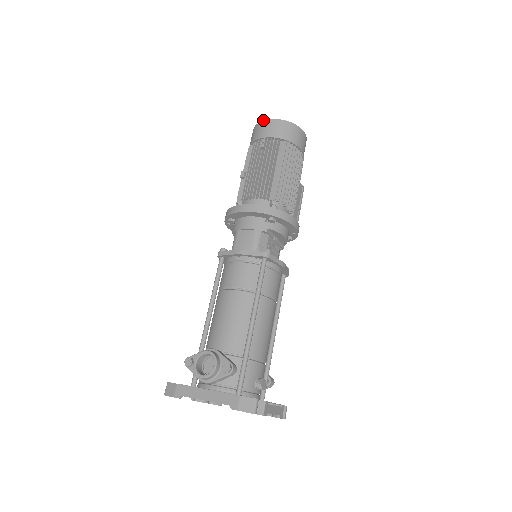
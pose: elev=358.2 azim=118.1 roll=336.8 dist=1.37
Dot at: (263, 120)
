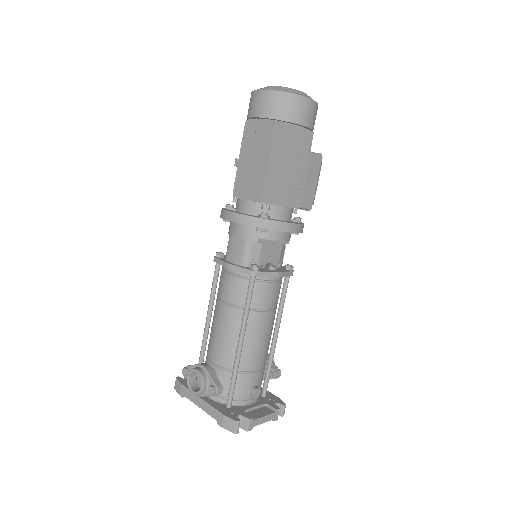
Dot at: occluded
